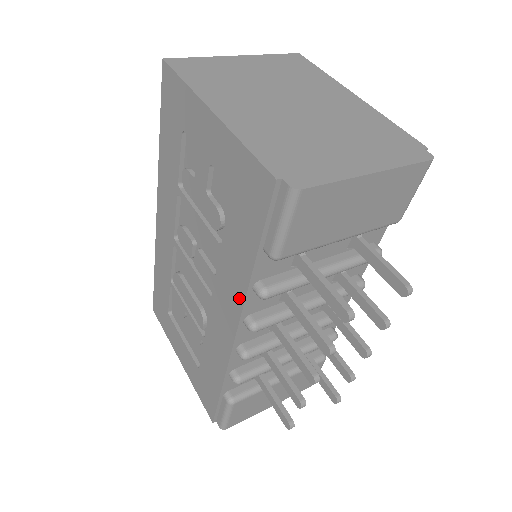
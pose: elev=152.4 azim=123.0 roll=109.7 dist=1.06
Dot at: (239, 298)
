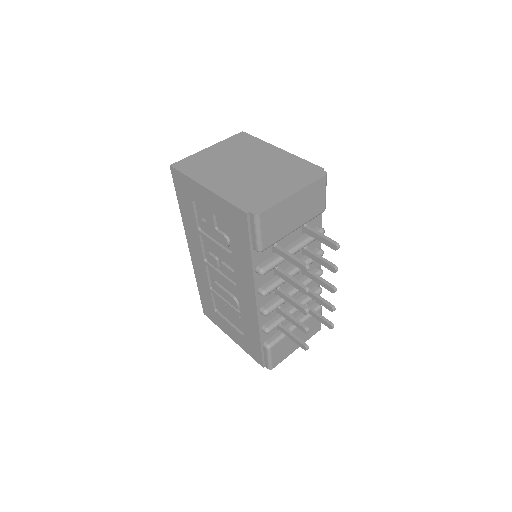
Dot at: (250, 279)
